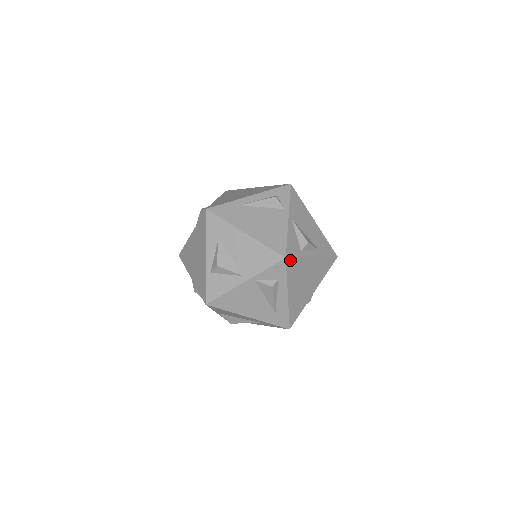
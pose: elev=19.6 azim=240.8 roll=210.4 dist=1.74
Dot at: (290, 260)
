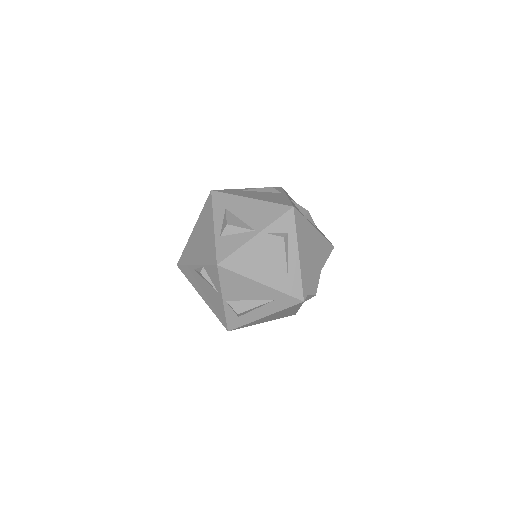
Dot at: (297, 213)
